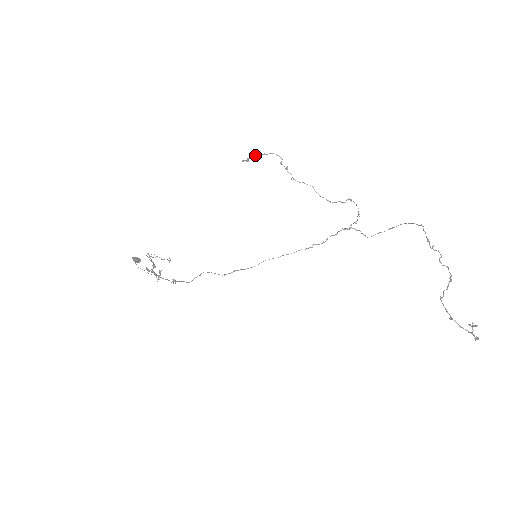
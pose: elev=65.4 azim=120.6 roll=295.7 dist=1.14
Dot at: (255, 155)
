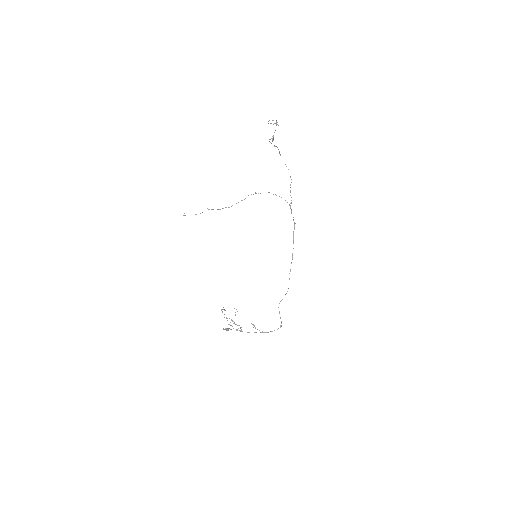
Dot at: occluded
